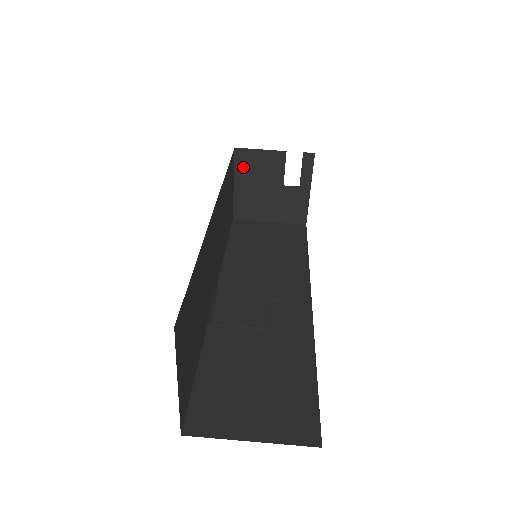
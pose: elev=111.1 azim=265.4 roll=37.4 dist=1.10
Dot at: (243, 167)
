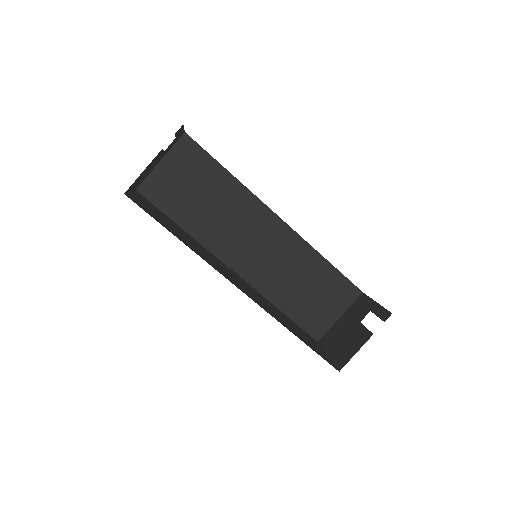
Dot at: (133, 185)
